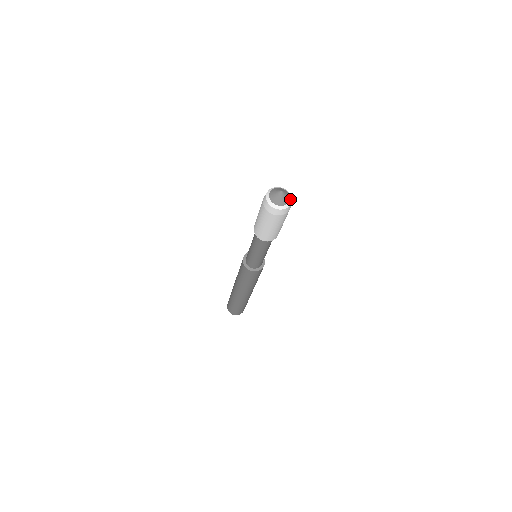
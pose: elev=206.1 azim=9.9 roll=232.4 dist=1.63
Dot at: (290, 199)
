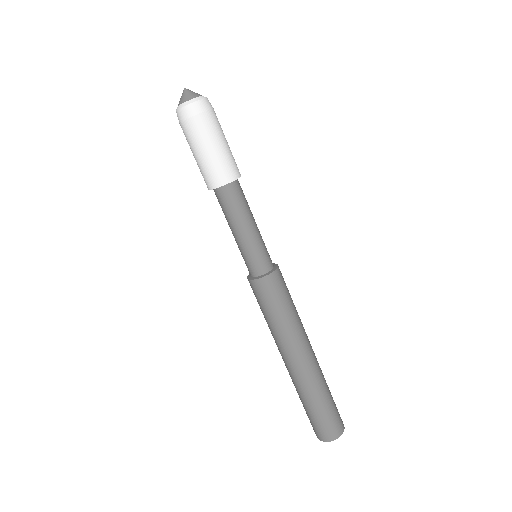
Dot at: (203, 97)
